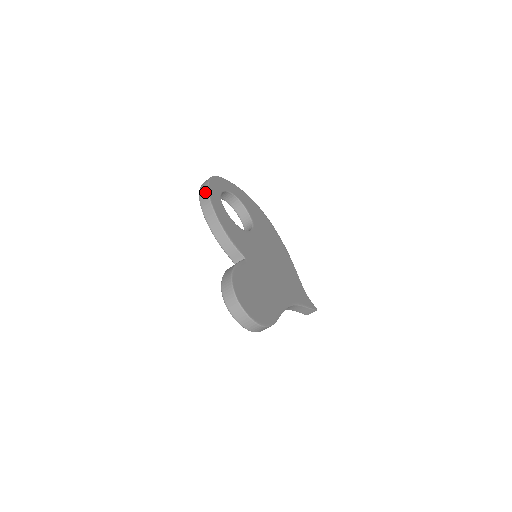
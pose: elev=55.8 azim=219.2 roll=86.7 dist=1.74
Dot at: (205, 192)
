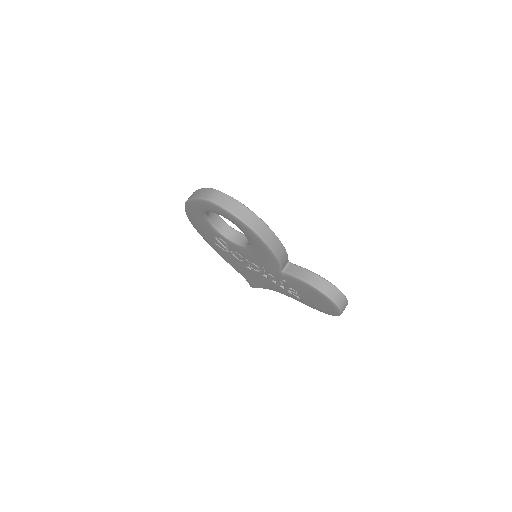
Dot at: (247, 212)
